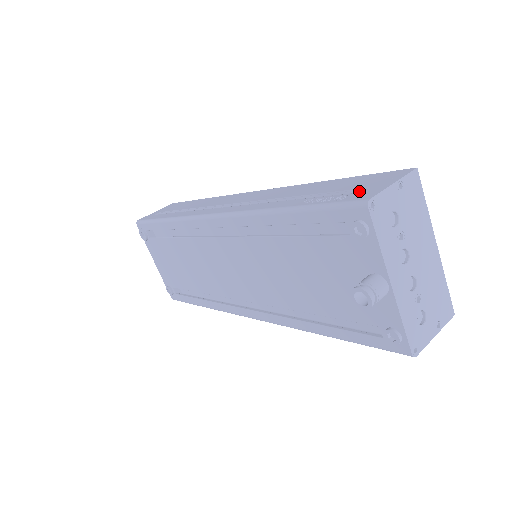
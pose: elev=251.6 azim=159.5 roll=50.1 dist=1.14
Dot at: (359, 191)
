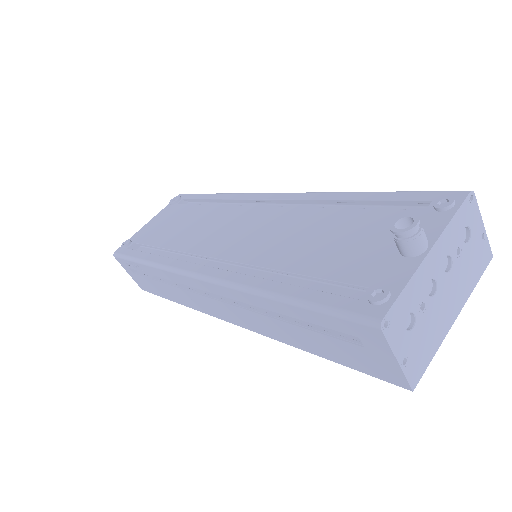
Dot at: occluded
